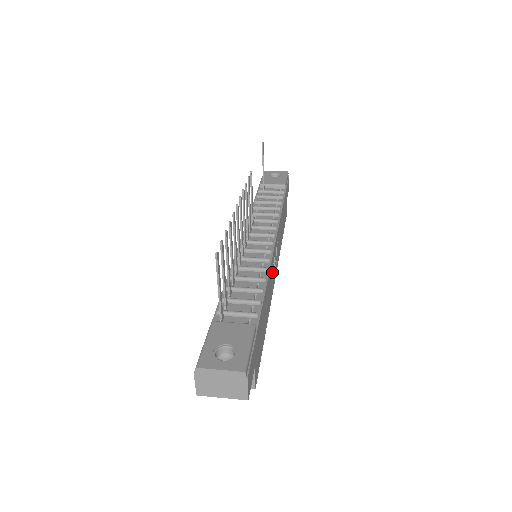
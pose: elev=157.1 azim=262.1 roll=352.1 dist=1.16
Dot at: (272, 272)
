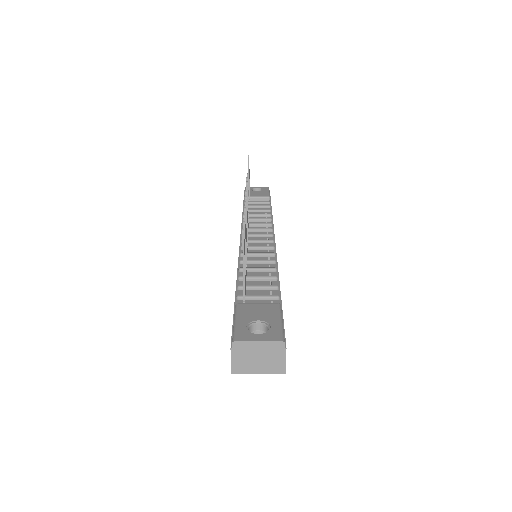
Dot at: occluded
